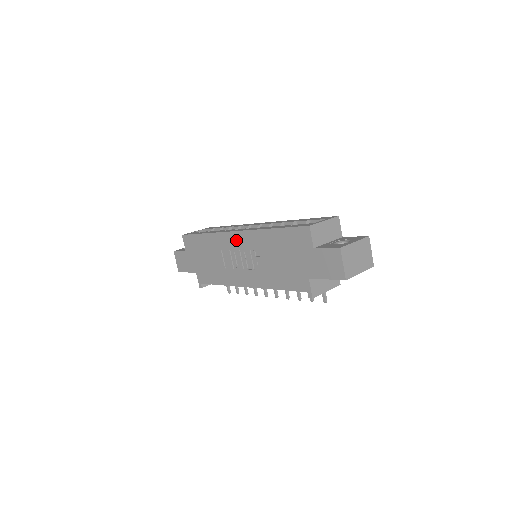
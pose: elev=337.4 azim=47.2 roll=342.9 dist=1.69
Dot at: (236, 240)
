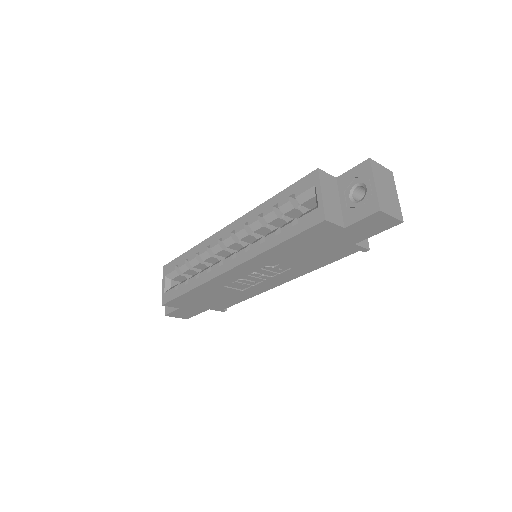
Dot at: (236, 274)
